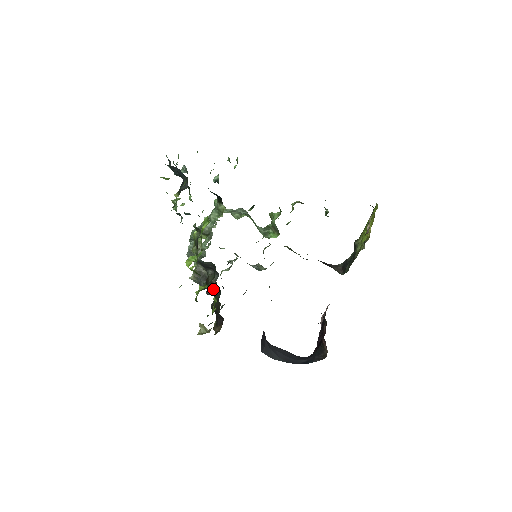
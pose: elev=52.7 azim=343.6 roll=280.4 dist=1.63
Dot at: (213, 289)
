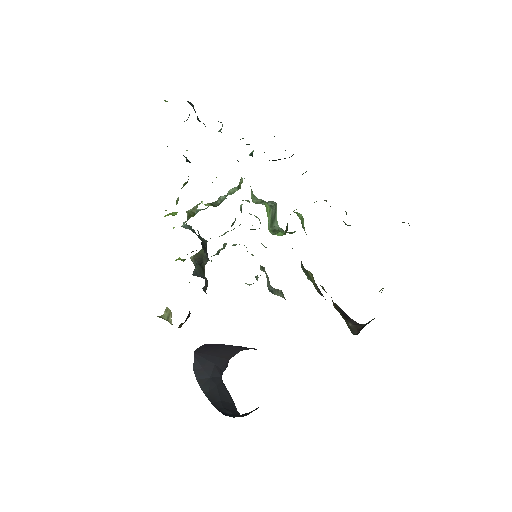
Dot at: occluded
